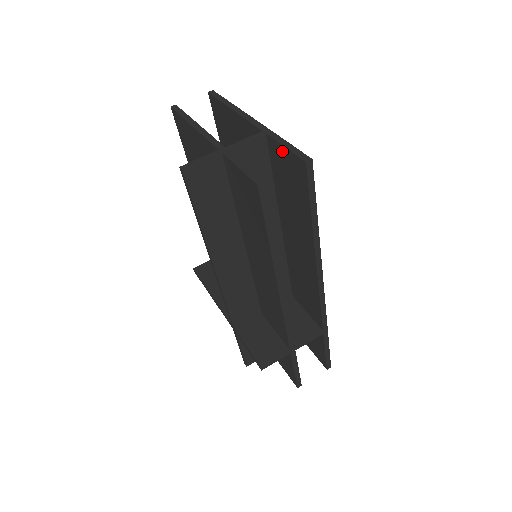
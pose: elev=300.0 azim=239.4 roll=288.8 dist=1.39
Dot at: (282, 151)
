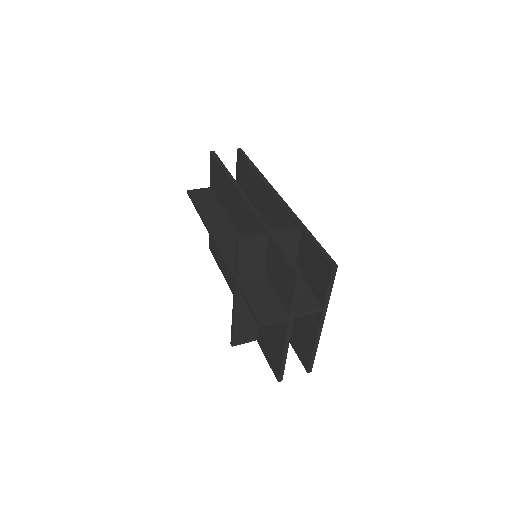
Dot at: (237, 171)
